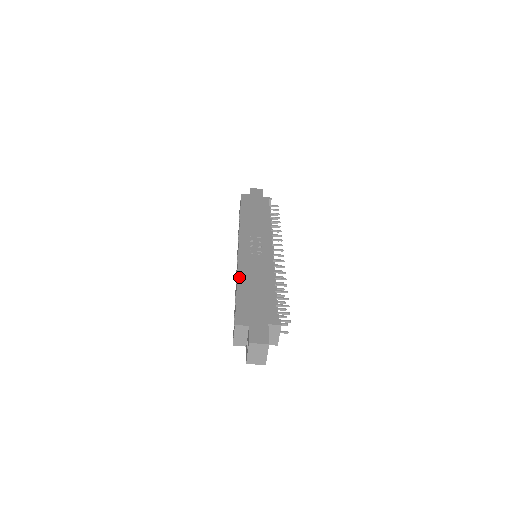
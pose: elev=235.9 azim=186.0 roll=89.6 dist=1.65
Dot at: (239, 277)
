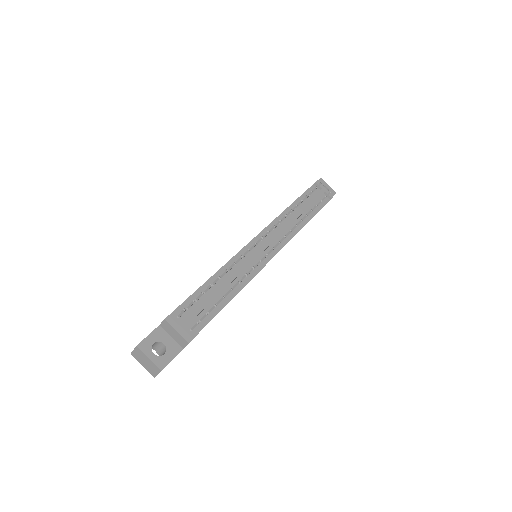
Dot at: occluded
